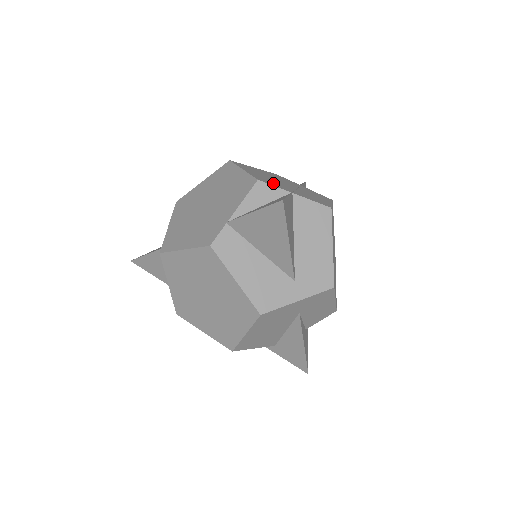
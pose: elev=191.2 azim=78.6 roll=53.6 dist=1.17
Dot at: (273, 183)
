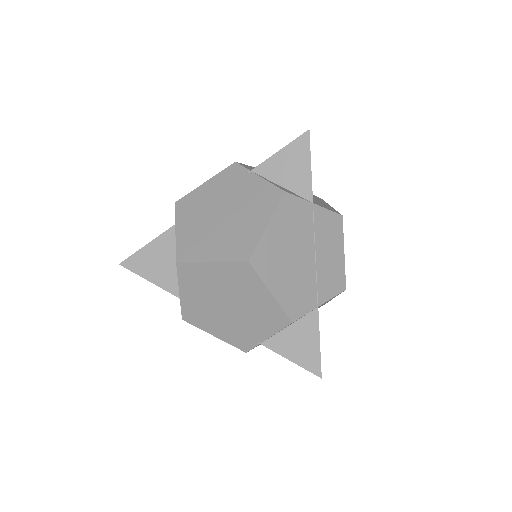
Dot at: (301, 299)
